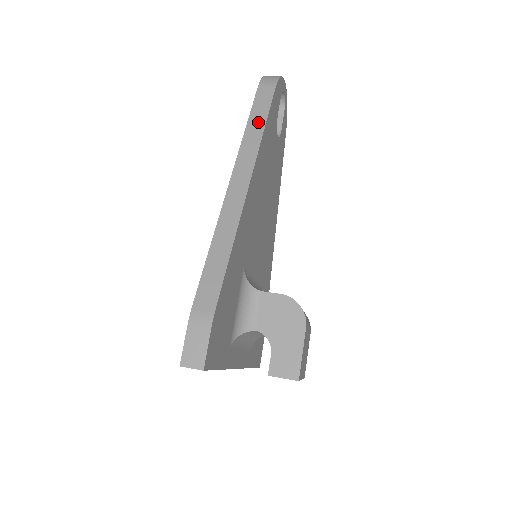
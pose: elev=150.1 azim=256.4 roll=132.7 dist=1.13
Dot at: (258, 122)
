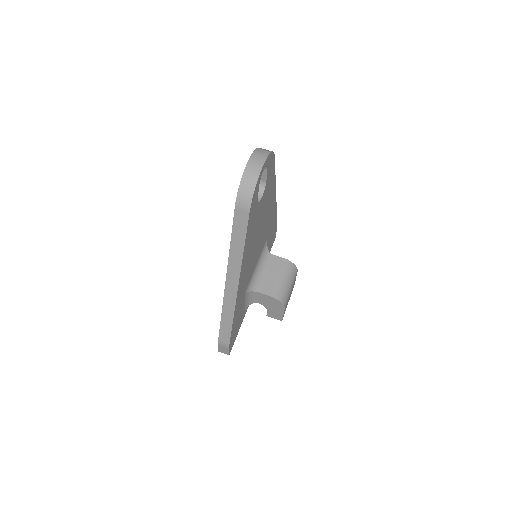
Dot at: (238, 244)
